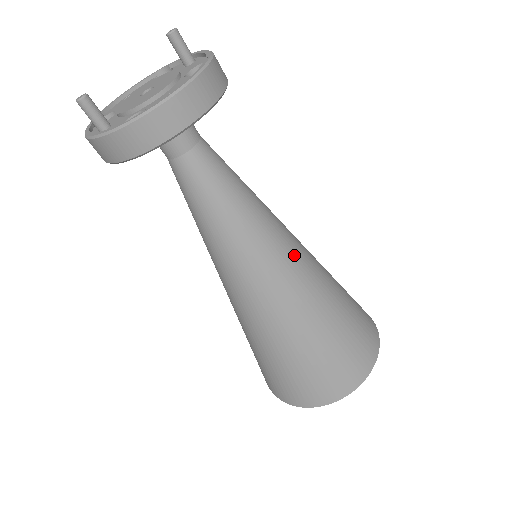
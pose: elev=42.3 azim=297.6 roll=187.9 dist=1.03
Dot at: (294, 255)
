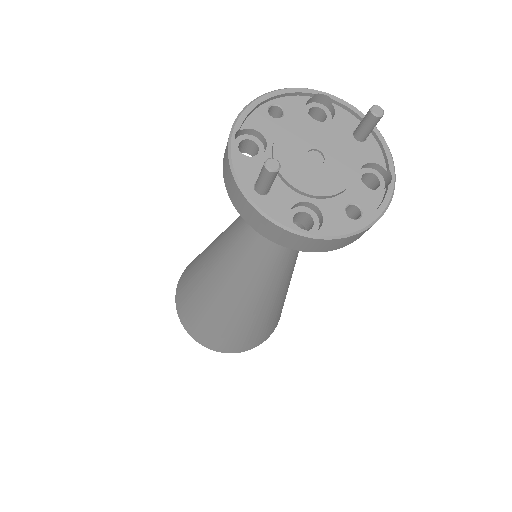
Dot at: (290, 278)
